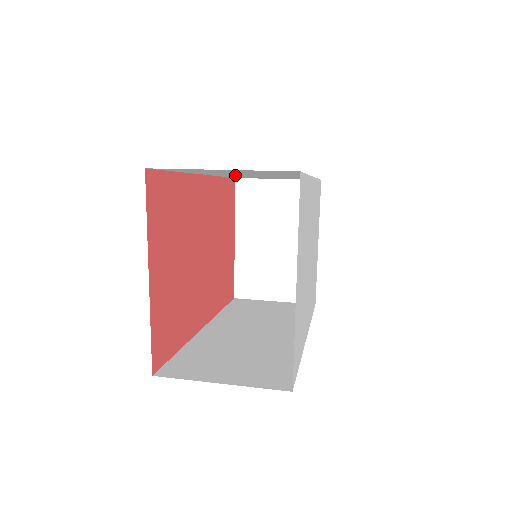
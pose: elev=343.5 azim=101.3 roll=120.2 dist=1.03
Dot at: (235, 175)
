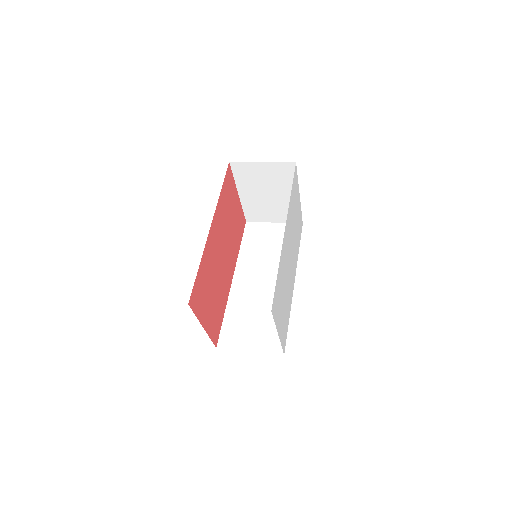
Dot at: occluded
